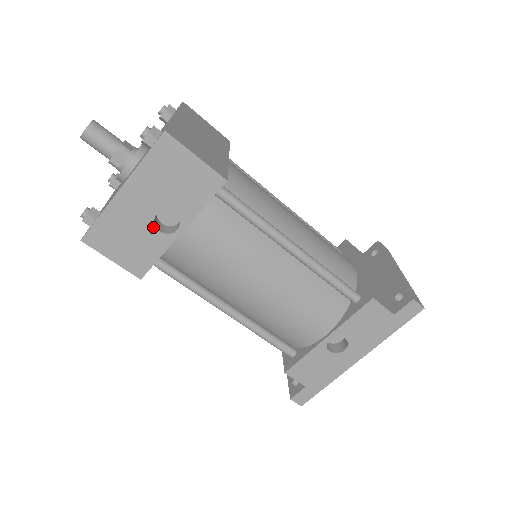
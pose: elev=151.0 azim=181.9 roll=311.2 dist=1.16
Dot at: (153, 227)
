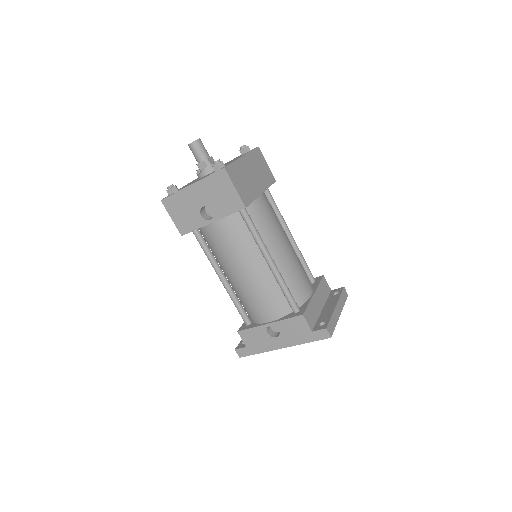
Dot at: (199, 212)
